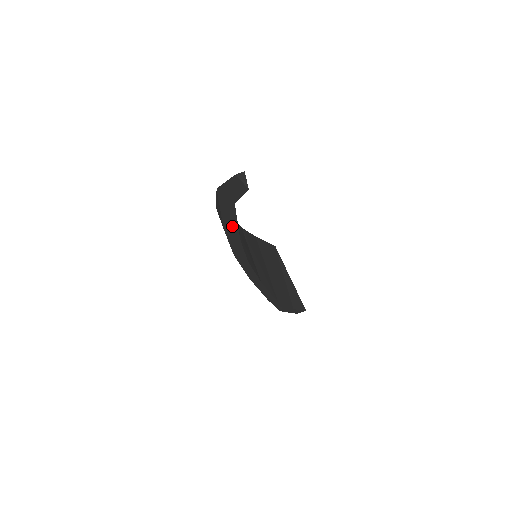
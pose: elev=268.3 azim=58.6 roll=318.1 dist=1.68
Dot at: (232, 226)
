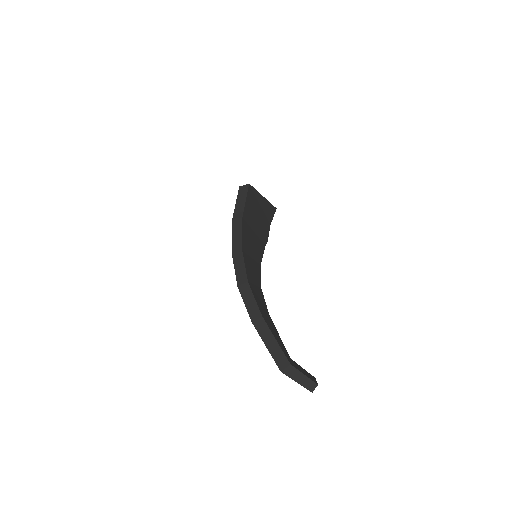
Dot at: occluded
